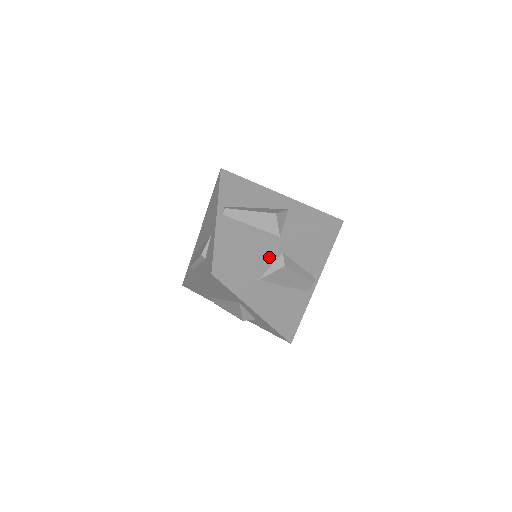
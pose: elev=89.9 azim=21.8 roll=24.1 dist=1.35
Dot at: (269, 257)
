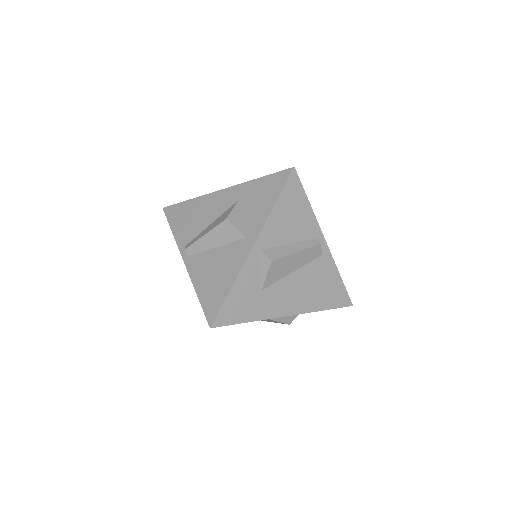
Dot at: (251, 266)
